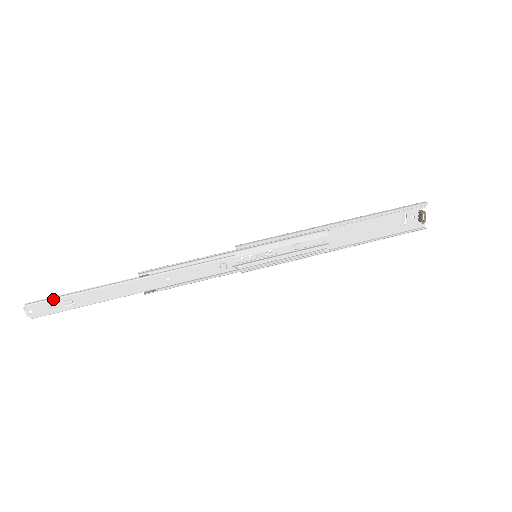
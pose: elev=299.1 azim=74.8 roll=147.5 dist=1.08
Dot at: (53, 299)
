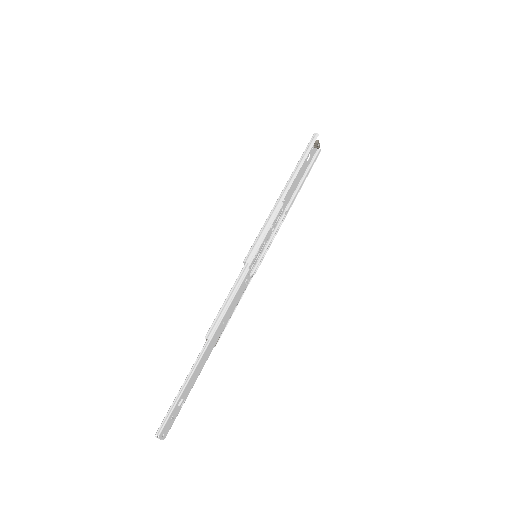
Dot at: (172, 412)
